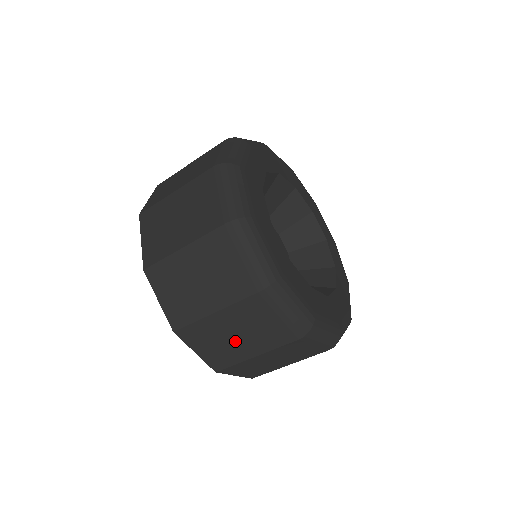
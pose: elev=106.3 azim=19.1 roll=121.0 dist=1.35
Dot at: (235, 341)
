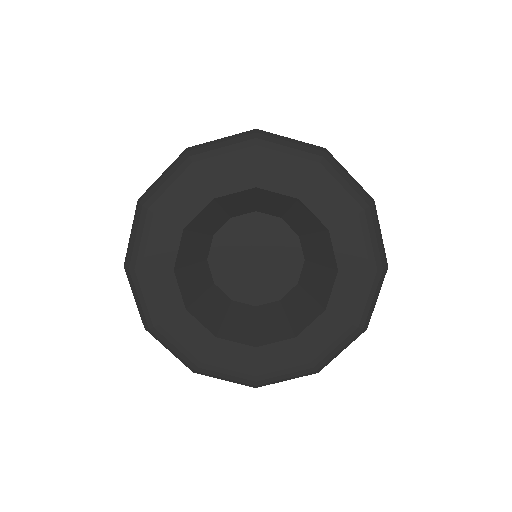
Dot at: occluded
